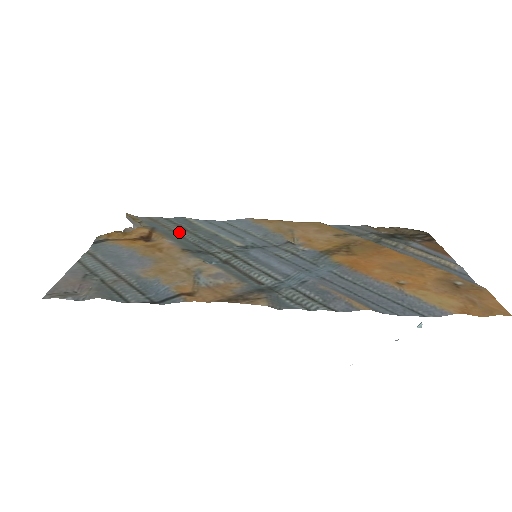
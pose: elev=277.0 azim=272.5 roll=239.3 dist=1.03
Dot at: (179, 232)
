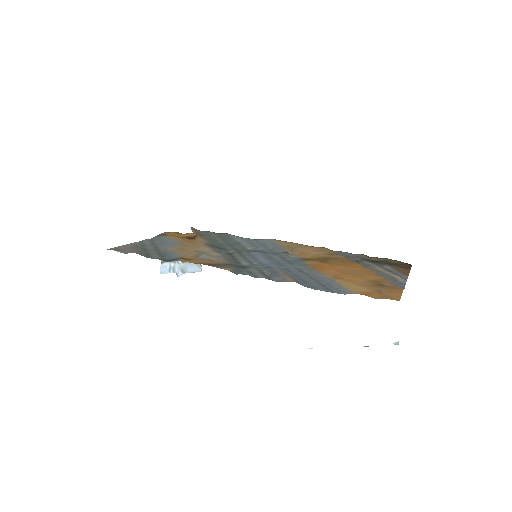
Dot at: (217, 239)
